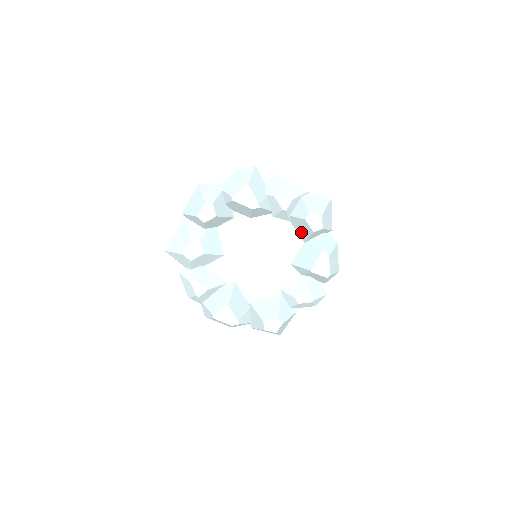
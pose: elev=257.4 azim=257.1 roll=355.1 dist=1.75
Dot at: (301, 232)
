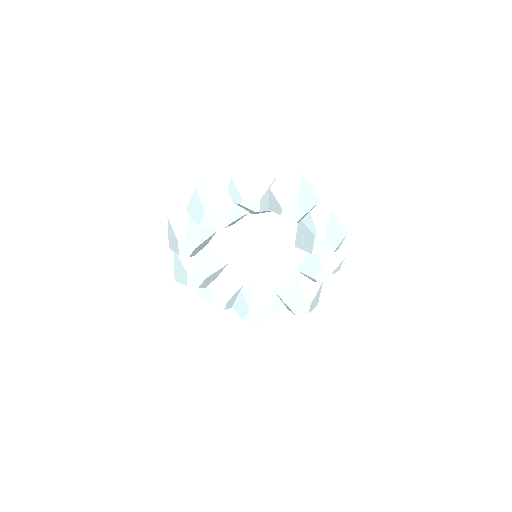
Dot at: occluded
